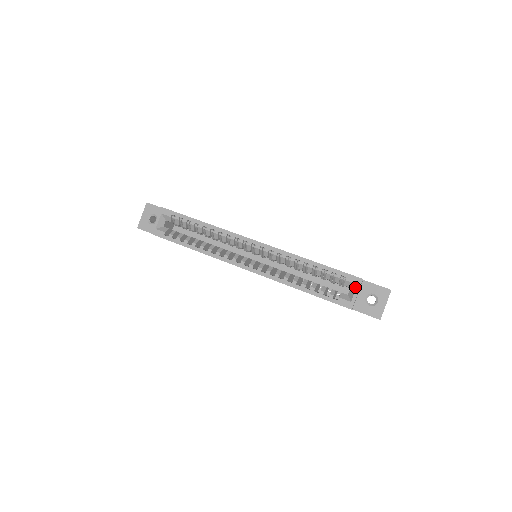
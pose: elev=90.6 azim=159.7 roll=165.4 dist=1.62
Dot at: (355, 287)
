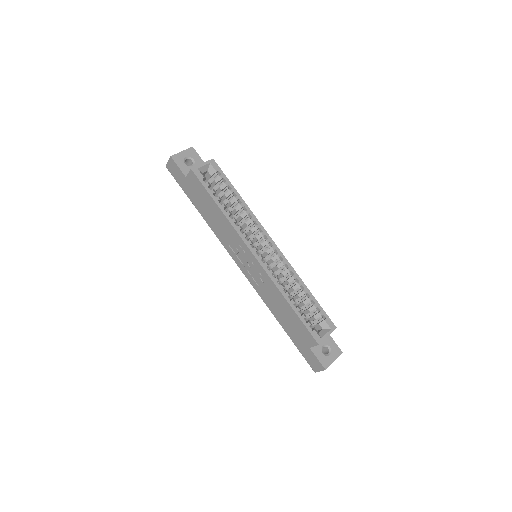
Dot at: (328, 330)
